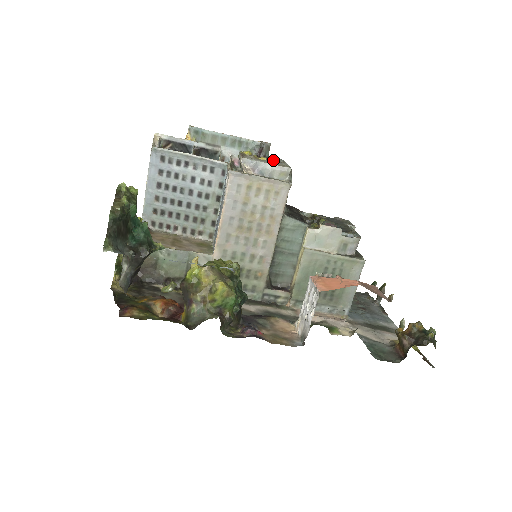
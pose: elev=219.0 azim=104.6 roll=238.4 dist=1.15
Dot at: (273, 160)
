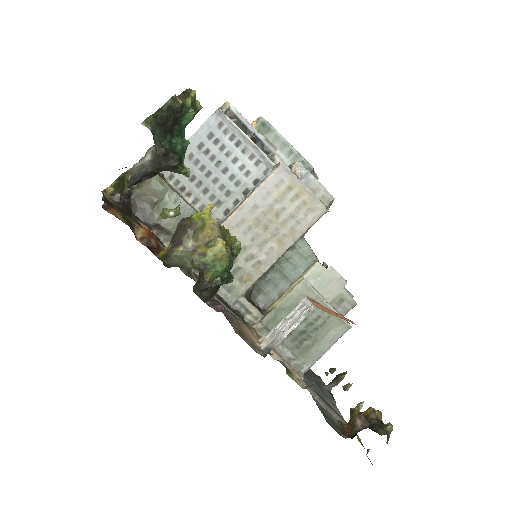
Dot at: occluded
